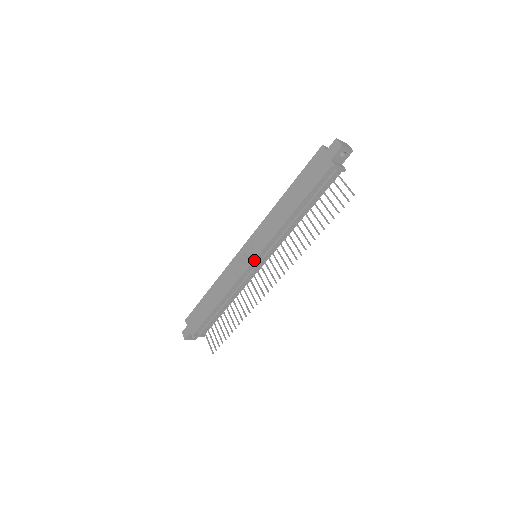
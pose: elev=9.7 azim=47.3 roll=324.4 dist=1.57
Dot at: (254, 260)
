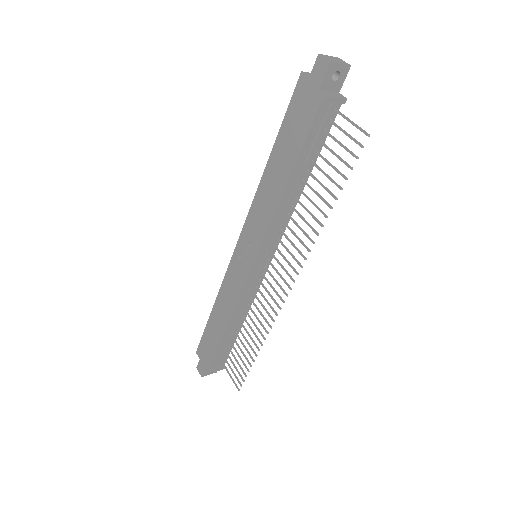
Dot at: (253, 264)
